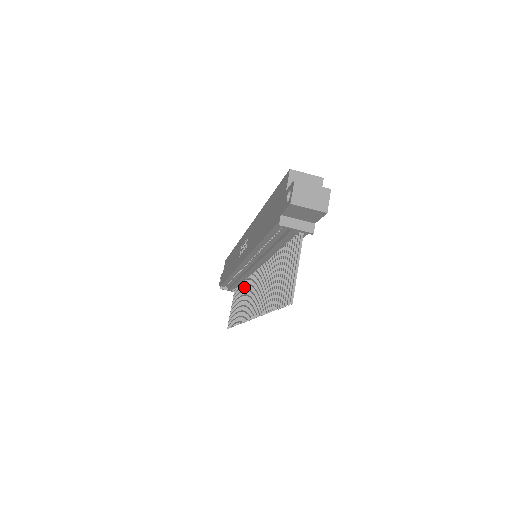
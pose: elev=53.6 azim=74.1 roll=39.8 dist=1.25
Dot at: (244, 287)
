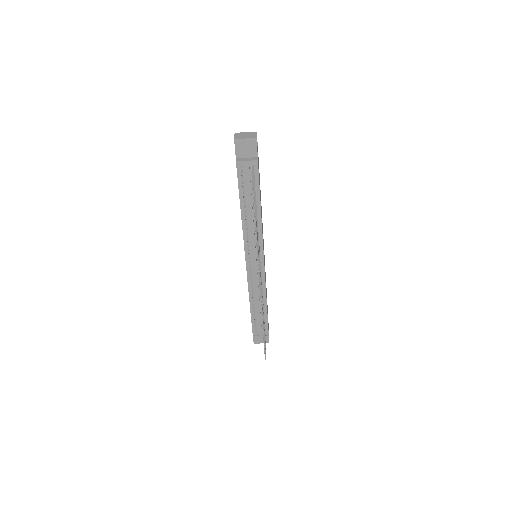
Dot at: occluded
